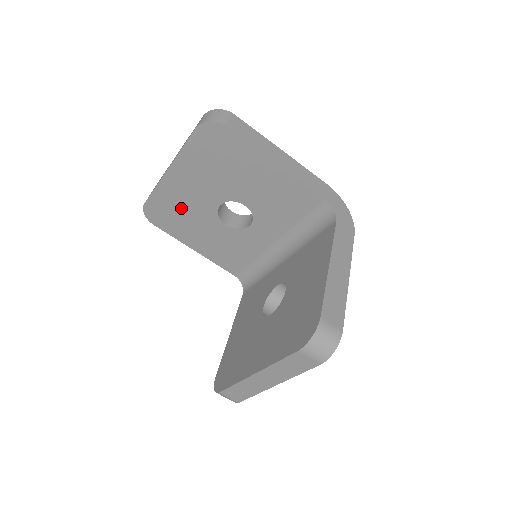
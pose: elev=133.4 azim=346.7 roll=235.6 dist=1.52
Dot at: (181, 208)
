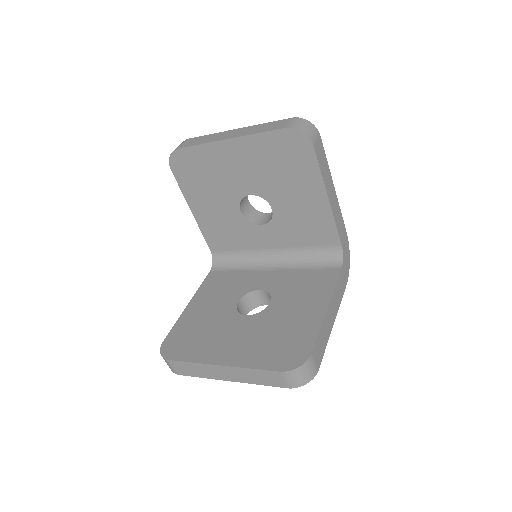
Dot at: (211, 174)
